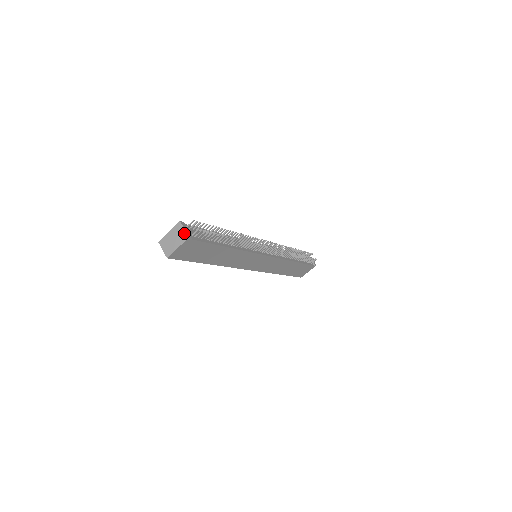
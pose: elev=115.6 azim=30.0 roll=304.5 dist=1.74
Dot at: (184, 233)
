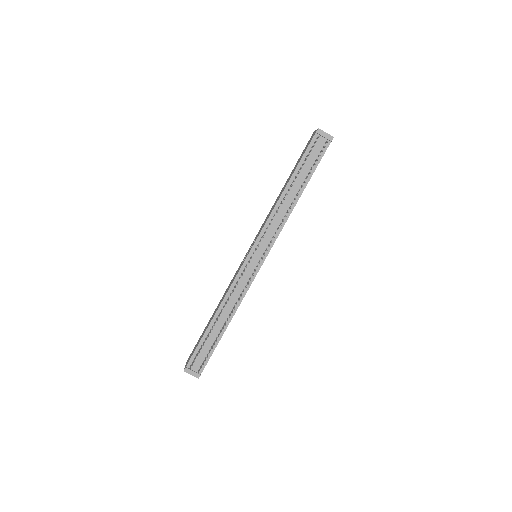
Dot at: occluded
